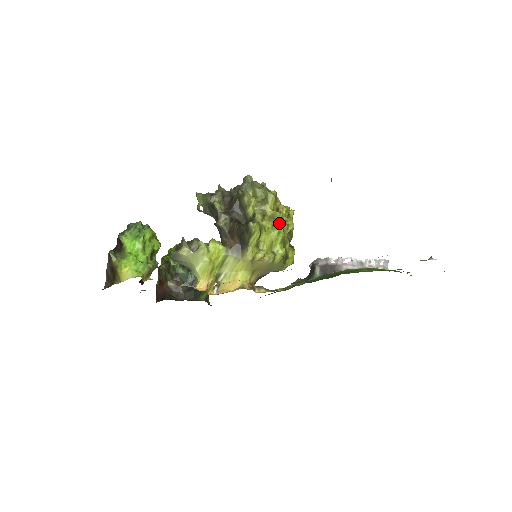
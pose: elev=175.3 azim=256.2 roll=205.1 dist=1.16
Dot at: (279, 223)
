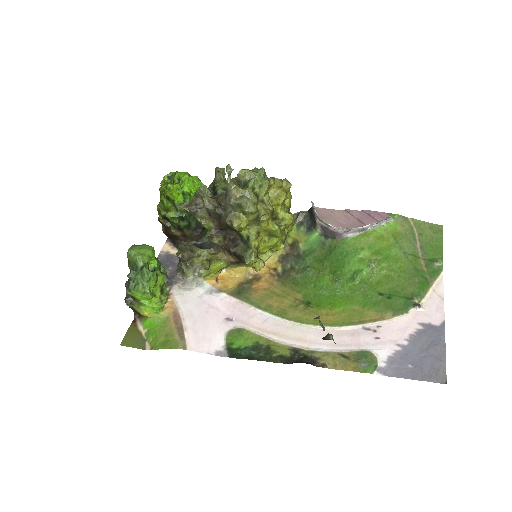
Dot at: (275, 237)
